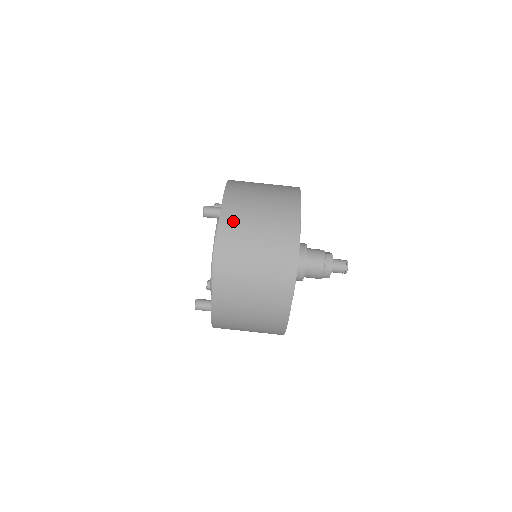
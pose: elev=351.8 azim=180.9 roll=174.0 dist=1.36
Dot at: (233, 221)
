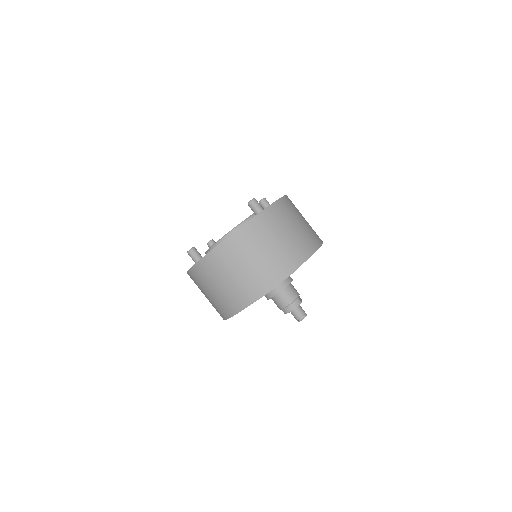
Dot at: (261, 226)
